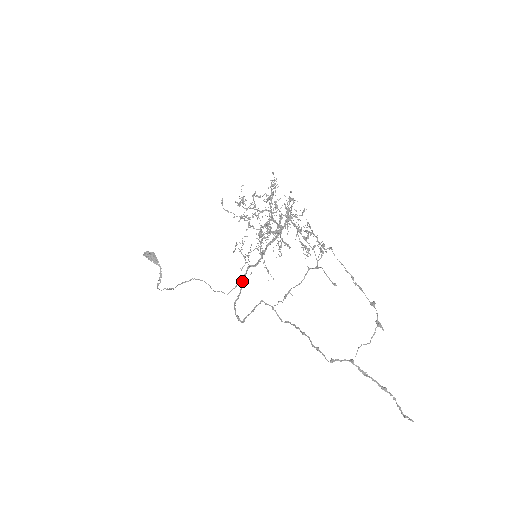
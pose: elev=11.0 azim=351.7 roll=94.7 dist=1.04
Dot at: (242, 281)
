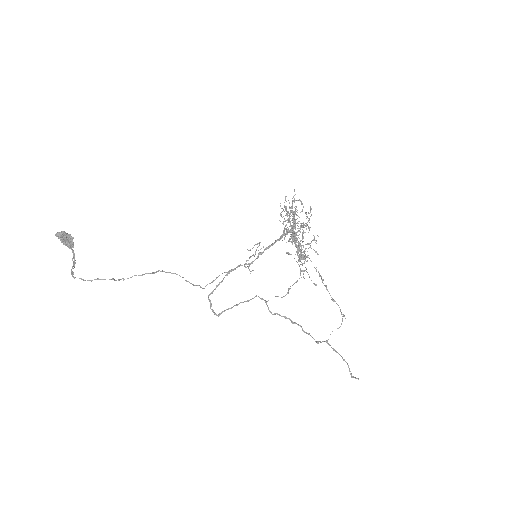
Dot at: (224, 277)
